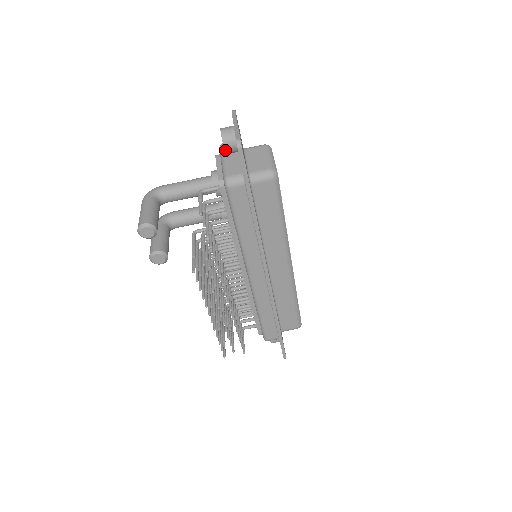
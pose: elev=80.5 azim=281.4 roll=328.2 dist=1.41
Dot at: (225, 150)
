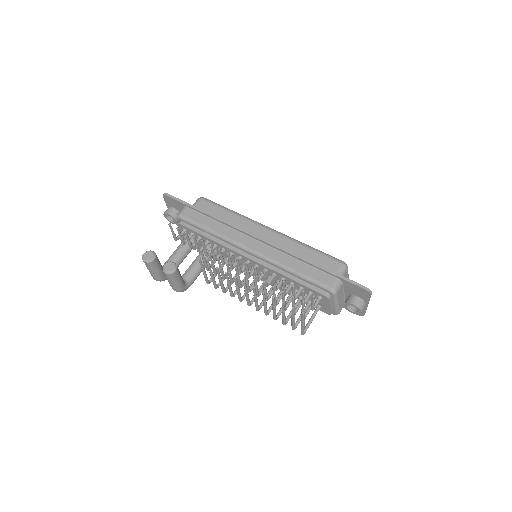
Dot at: (170, 215)
